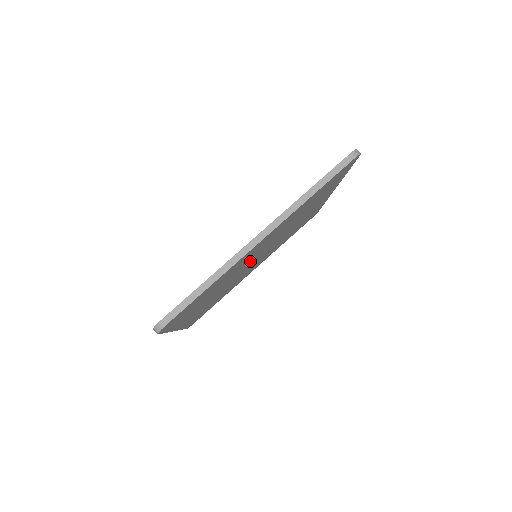
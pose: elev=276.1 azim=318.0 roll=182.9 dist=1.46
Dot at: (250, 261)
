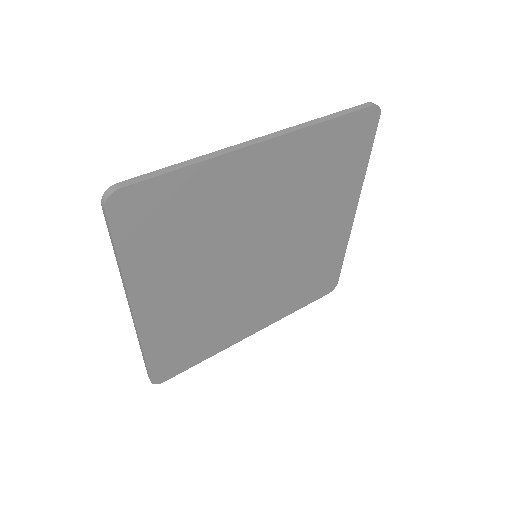
Dot at: (247, 237)
